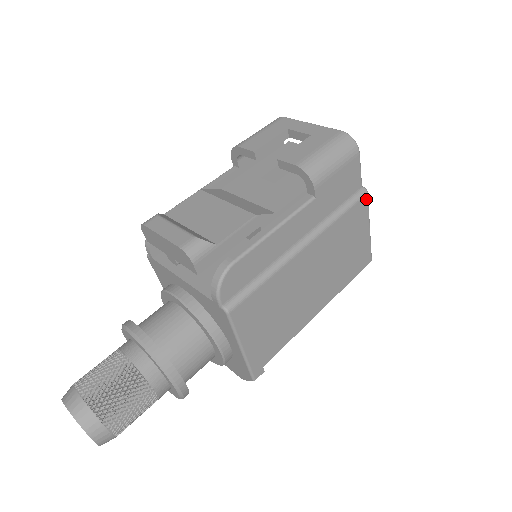
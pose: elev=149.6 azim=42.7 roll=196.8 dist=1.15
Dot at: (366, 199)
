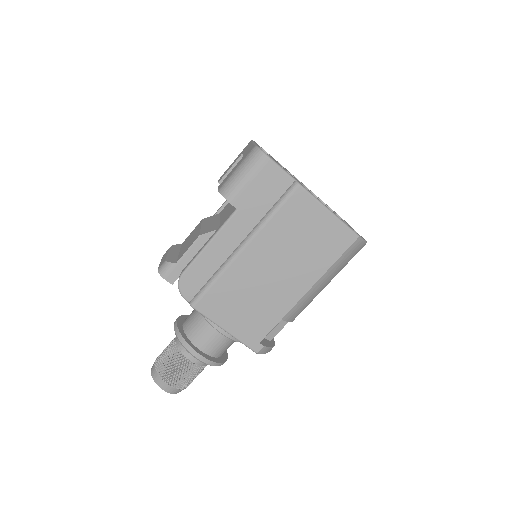
Dot at: (301, 190)
